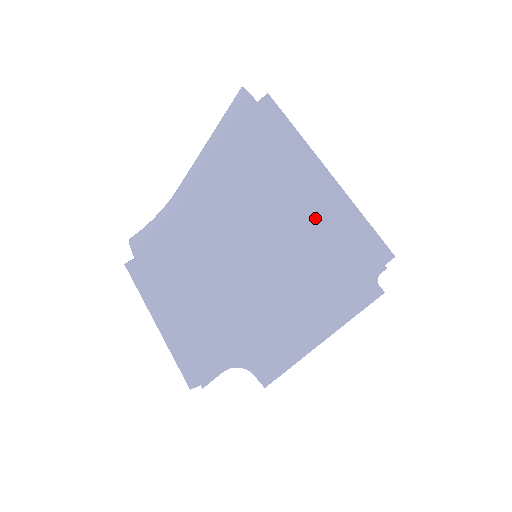
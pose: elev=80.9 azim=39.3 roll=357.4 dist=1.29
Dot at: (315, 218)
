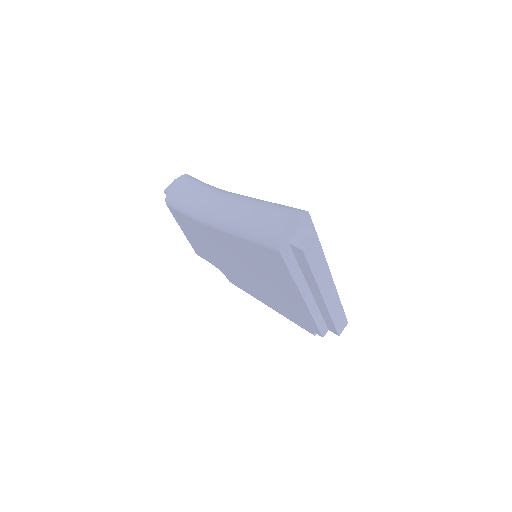
Dot at: (291, 299)
